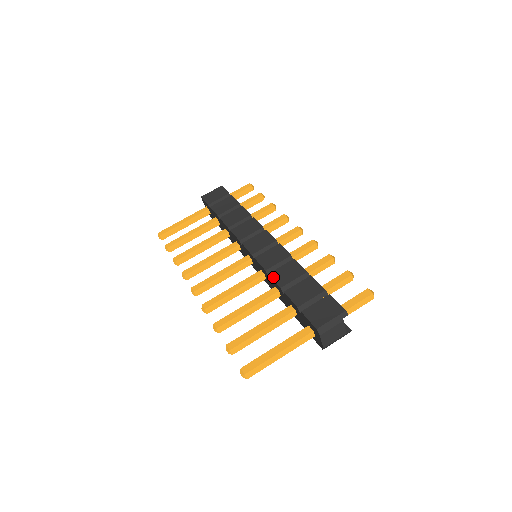
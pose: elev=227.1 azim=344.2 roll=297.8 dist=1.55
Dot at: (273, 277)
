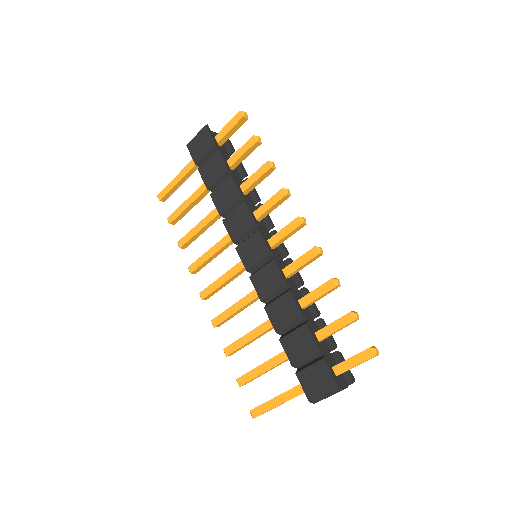
Dot at: (268, 315)
